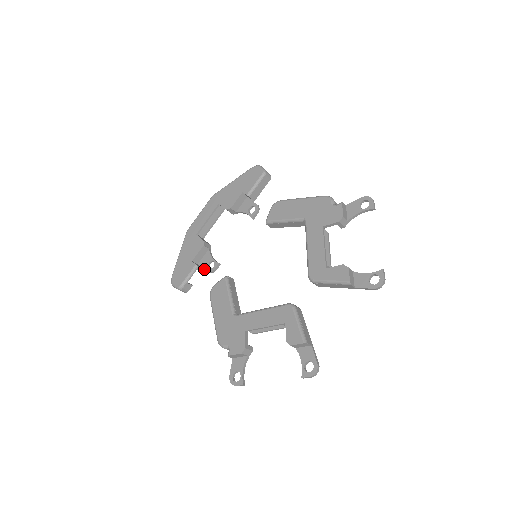
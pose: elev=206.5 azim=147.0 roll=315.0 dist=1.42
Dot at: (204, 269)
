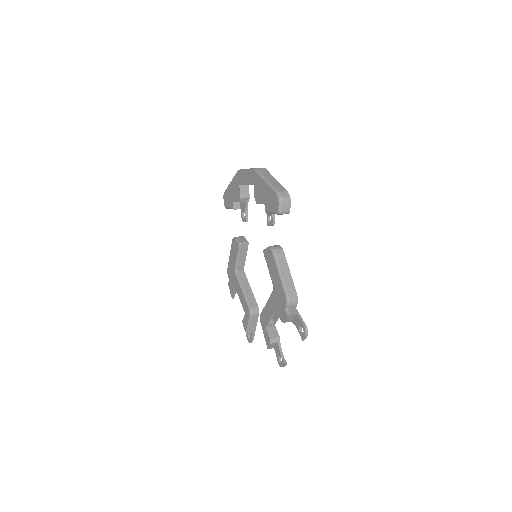
Dot at: occluded
